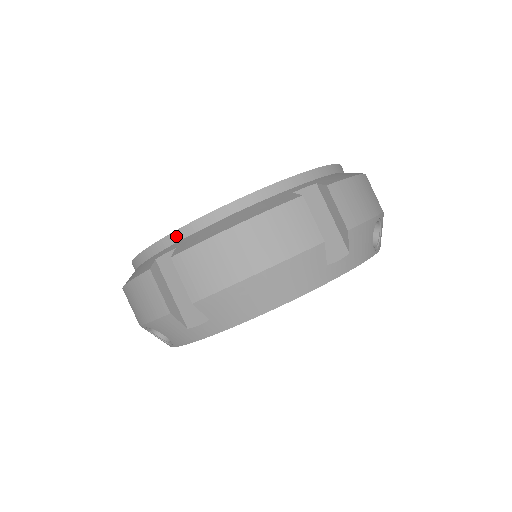
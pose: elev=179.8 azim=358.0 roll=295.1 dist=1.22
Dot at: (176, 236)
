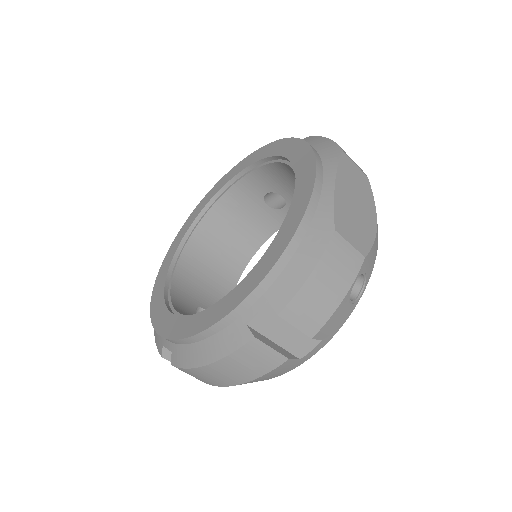
Dot at: occluded
